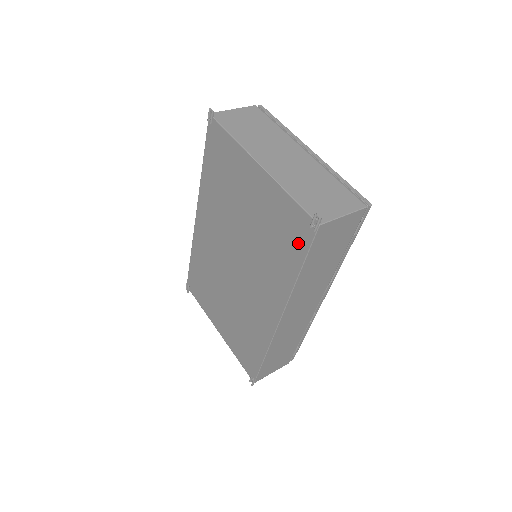
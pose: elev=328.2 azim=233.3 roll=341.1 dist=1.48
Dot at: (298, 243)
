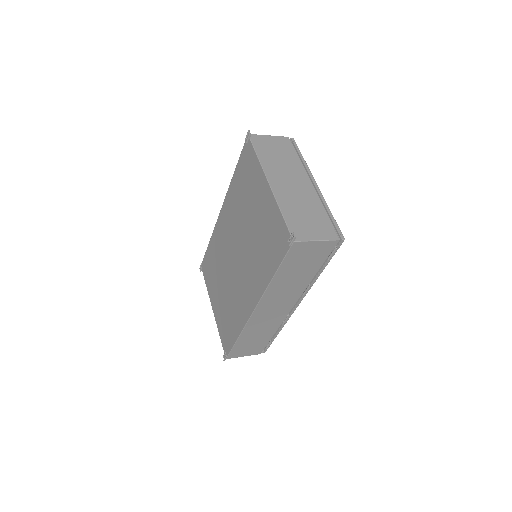
Dot at: (278, 251)
